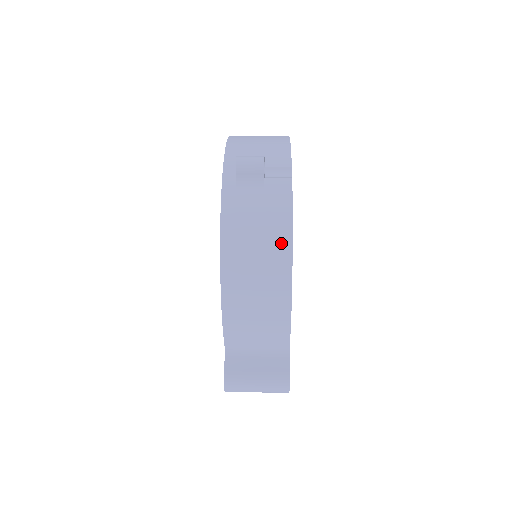
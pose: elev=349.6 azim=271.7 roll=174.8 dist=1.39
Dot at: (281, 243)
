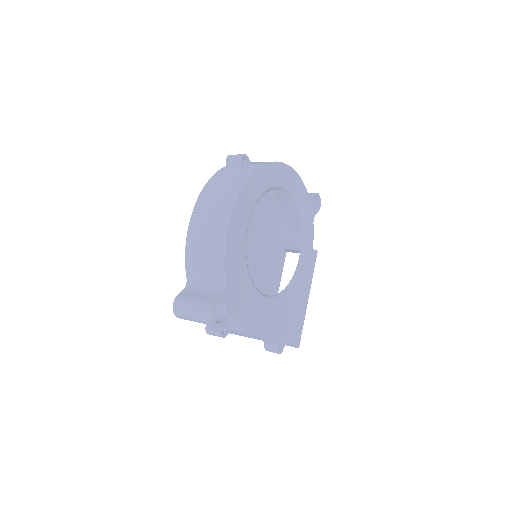
Dot at: (231, 197)
